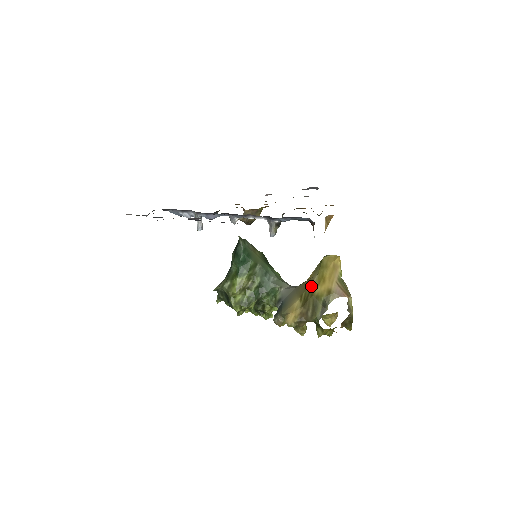
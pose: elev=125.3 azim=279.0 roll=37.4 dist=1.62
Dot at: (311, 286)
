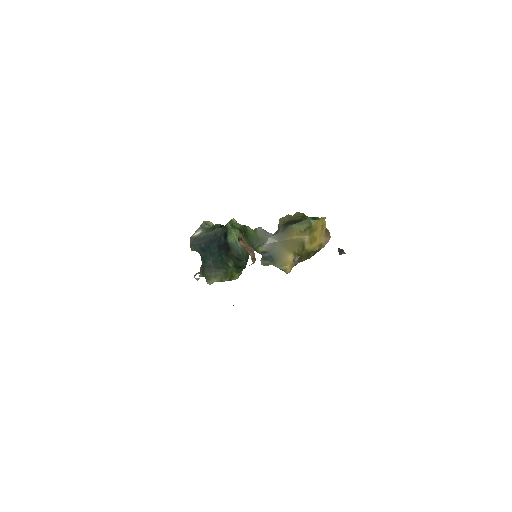
Dot at: (304, 246)
